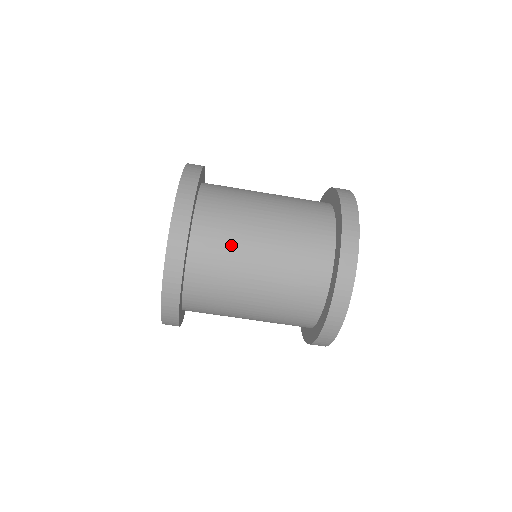
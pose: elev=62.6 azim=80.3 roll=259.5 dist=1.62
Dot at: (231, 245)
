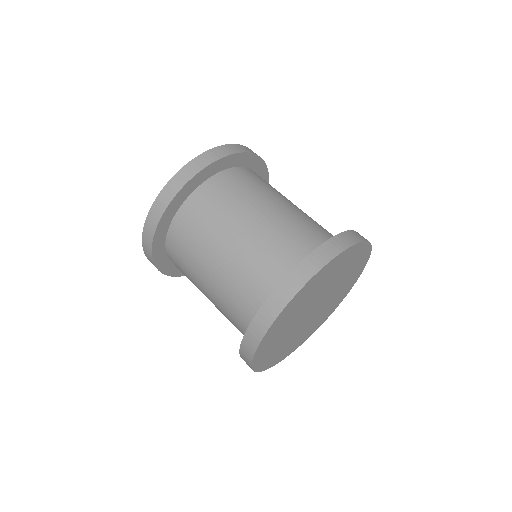
Dot at: (251, 191)
